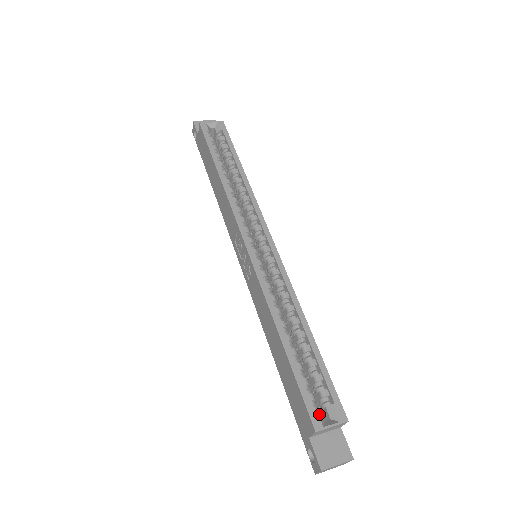
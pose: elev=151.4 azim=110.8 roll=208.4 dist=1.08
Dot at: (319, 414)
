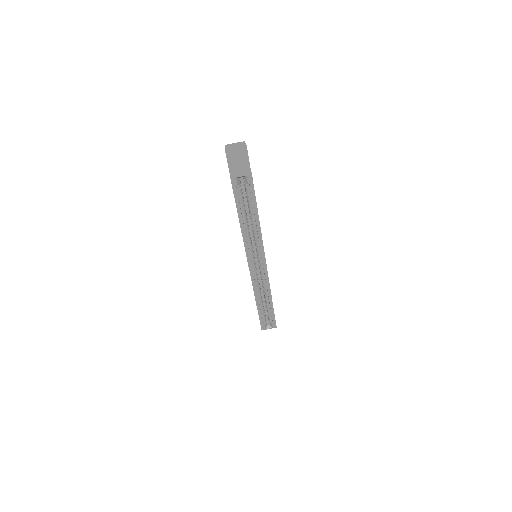
Dot at: (265, 326)
